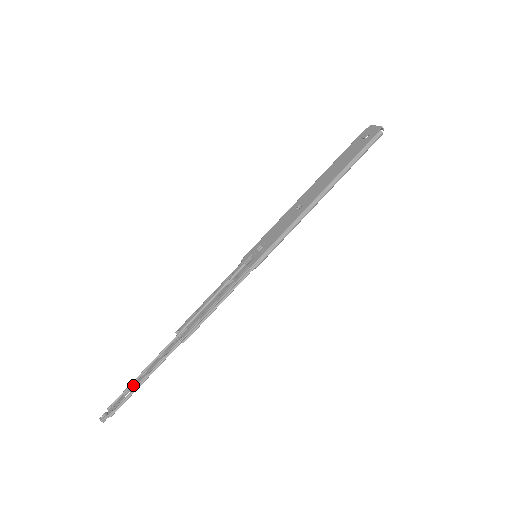
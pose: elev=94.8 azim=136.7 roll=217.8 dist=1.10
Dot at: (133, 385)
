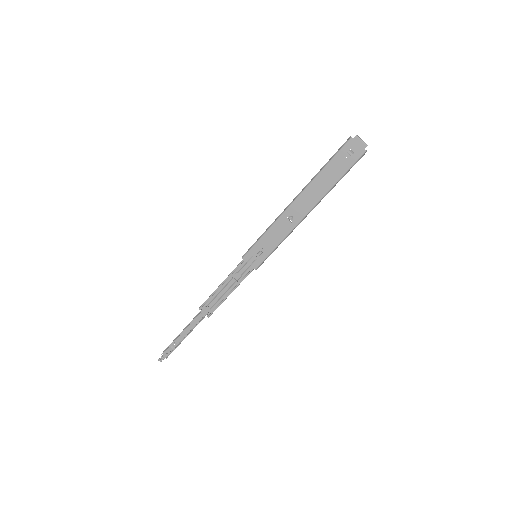
Dot at: (175, 340)
